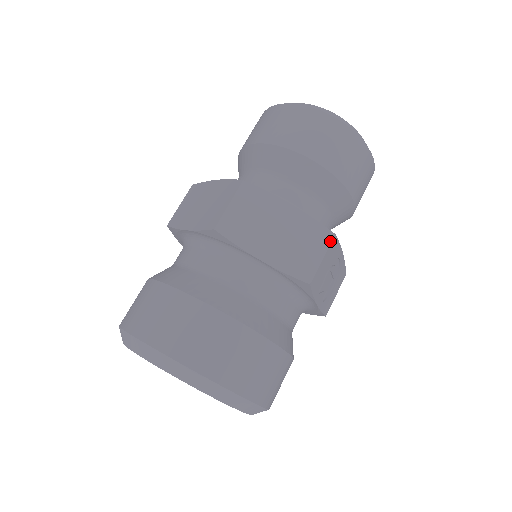
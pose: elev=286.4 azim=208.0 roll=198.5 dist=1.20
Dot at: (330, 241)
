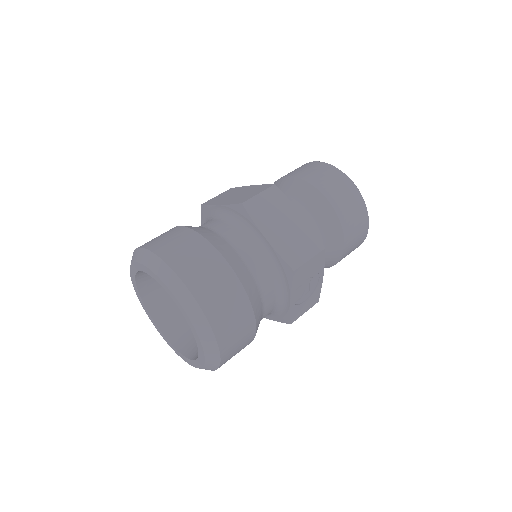
Dot at: (320, 251)
